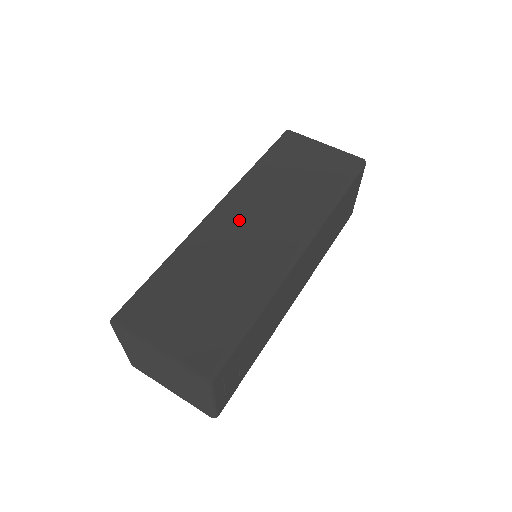
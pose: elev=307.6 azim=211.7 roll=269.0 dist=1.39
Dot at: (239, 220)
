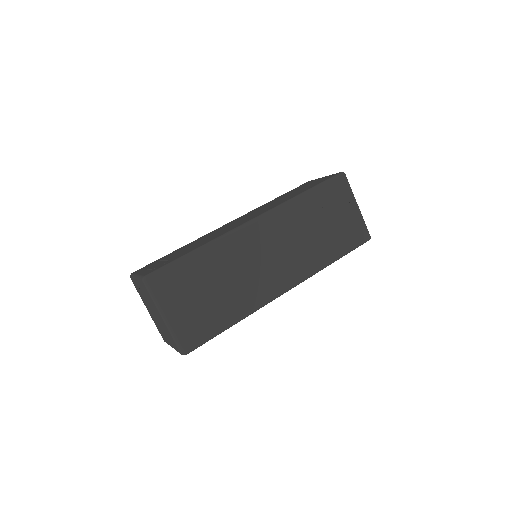
Dot at: (264, 242)
